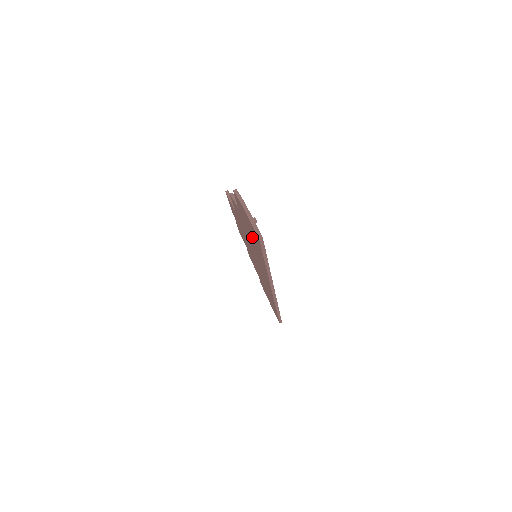
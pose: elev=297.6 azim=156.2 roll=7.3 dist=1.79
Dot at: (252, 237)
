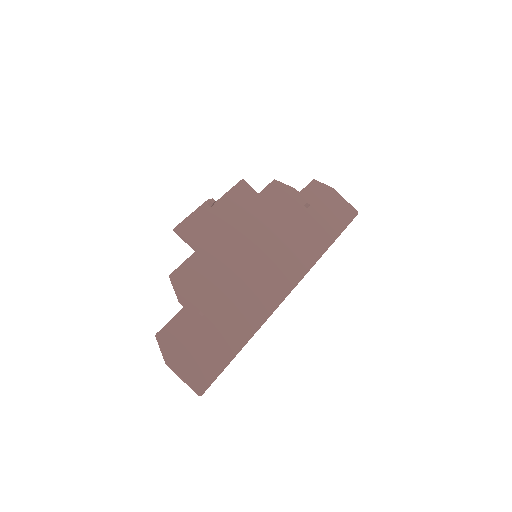
Dot at: (213, 332)
